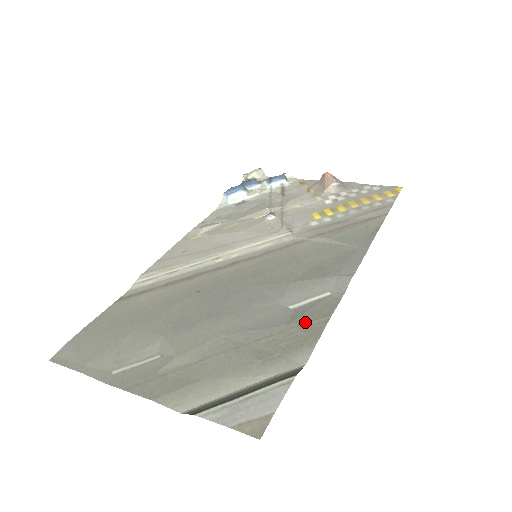
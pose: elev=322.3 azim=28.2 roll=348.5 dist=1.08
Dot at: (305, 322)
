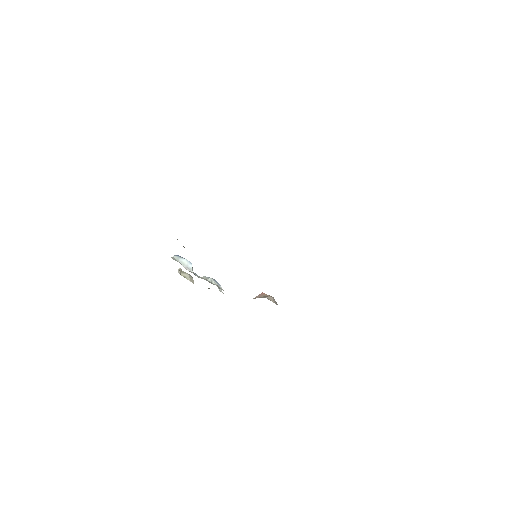
Dot at: occluded
